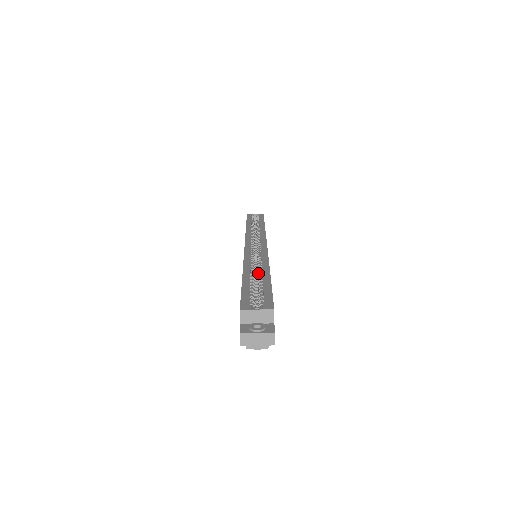
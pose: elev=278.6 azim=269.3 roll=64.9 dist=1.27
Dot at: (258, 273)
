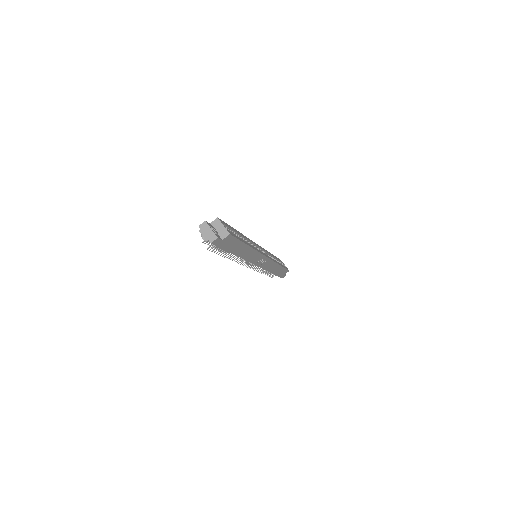
Dot at: occluded
